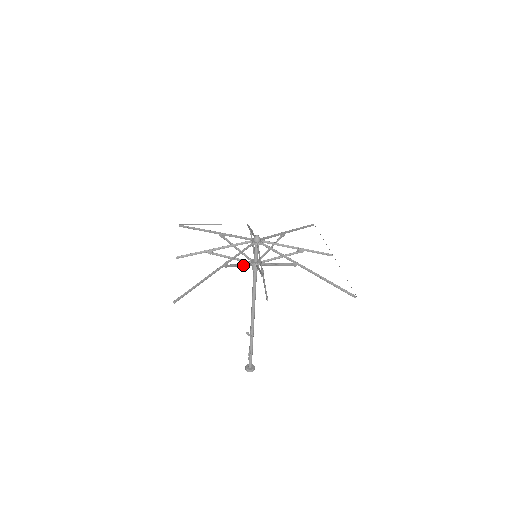
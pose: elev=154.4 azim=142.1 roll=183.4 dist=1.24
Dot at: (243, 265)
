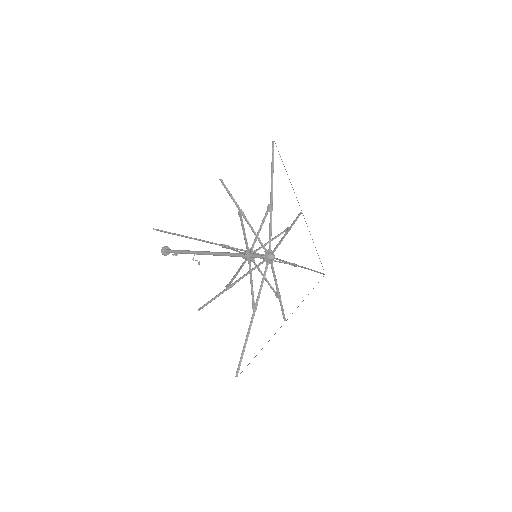
Dot at: (251, 278)
